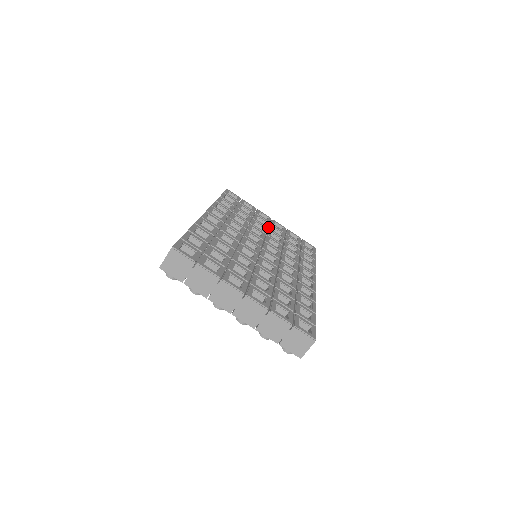
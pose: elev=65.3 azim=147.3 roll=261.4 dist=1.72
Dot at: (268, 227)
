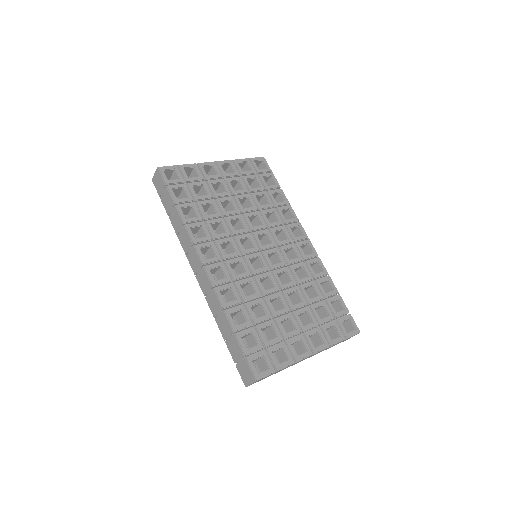
Dot at: occluded
